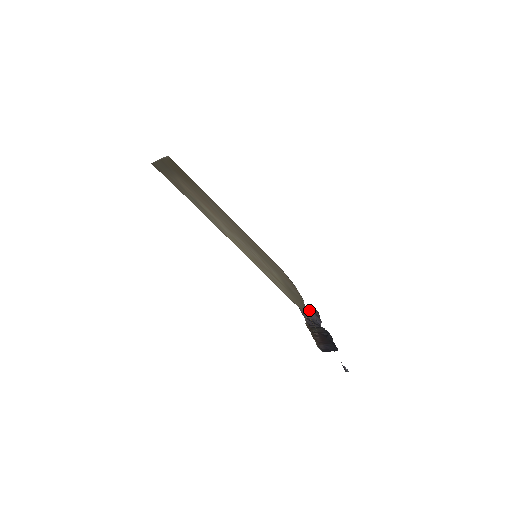
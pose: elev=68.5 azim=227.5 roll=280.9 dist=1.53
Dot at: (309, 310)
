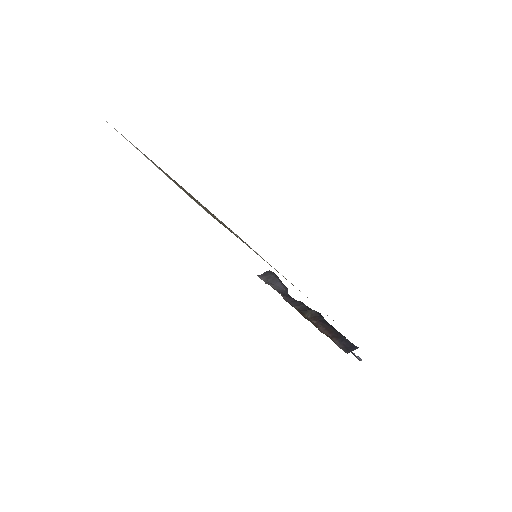
Dot at: (269, 276)
